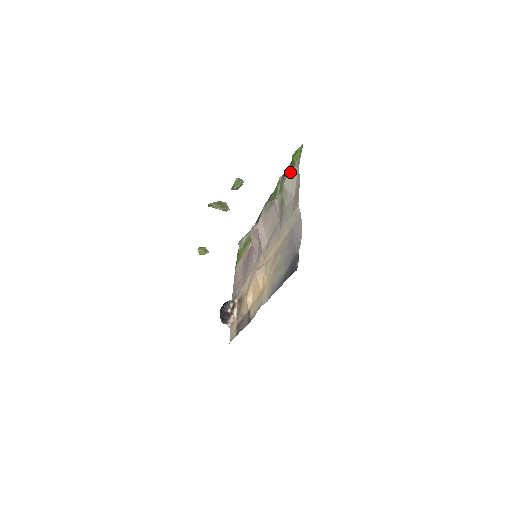
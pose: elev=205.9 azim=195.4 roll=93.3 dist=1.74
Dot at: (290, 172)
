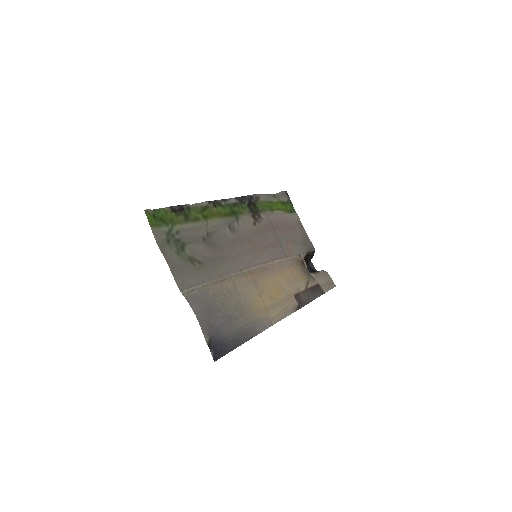
Dot at: (164, 242)
